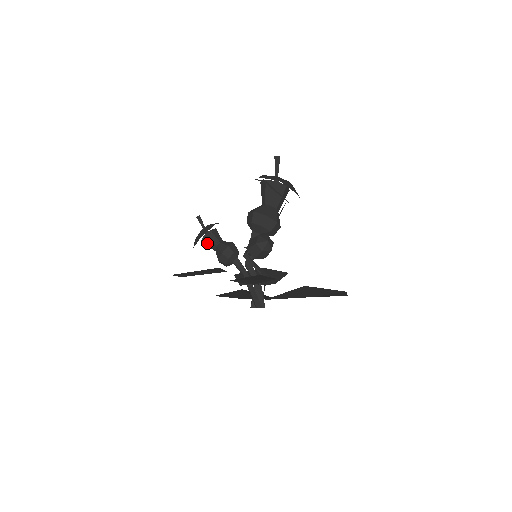
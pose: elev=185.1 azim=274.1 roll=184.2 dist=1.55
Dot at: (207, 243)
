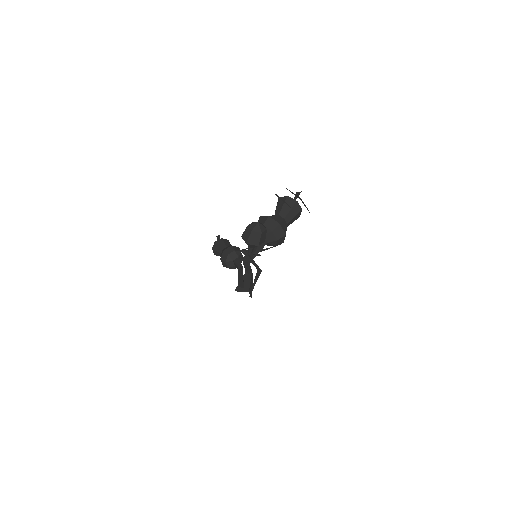
Dot at: (216, 249)
